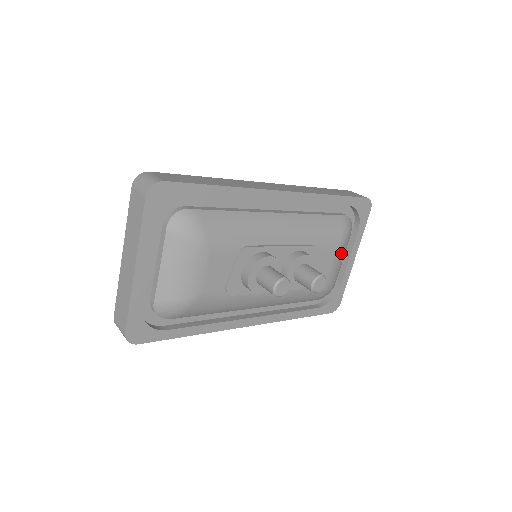
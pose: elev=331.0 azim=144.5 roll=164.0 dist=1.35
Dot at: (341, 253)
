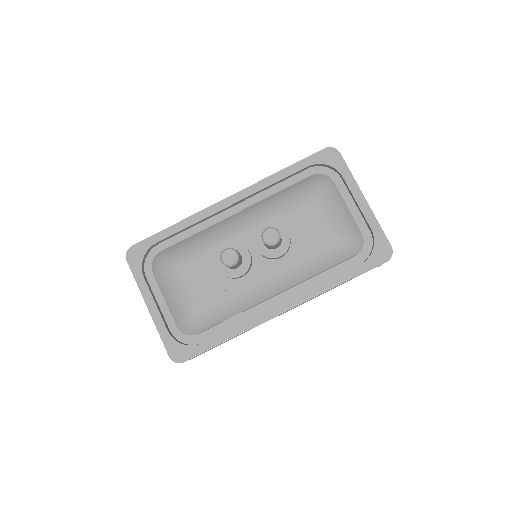
Dot at: (325, 204)
